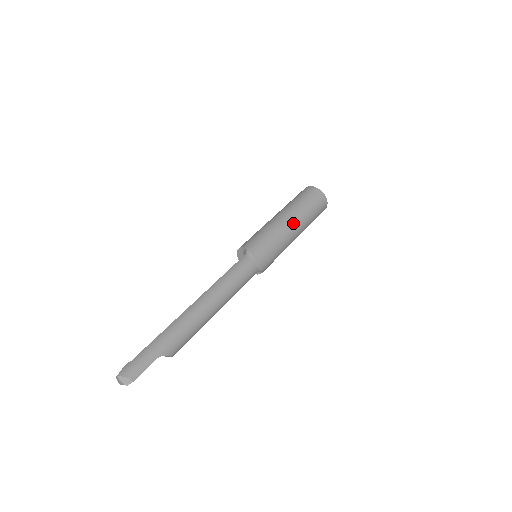
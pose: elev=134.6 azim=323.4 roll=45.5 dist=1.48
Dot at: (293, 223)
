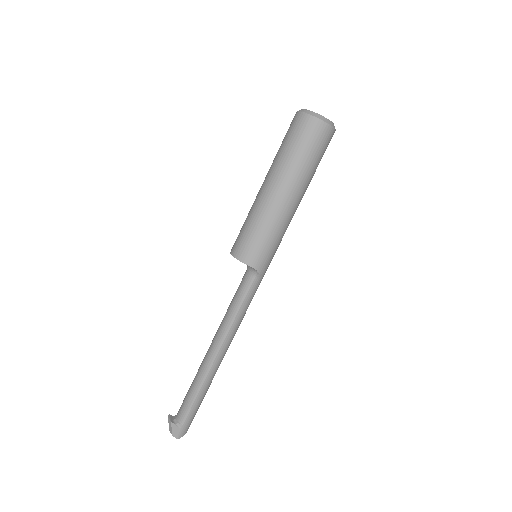
Dot at: occluded
